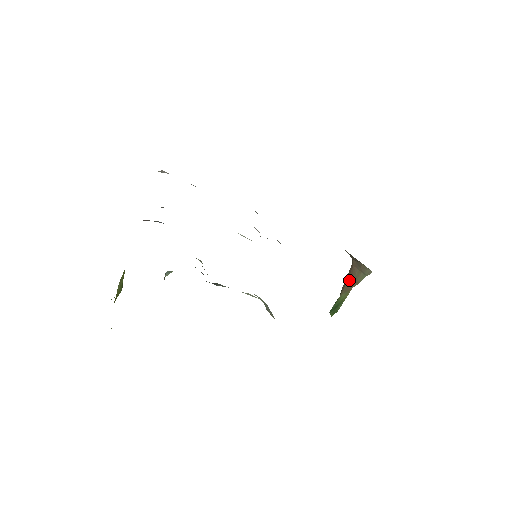
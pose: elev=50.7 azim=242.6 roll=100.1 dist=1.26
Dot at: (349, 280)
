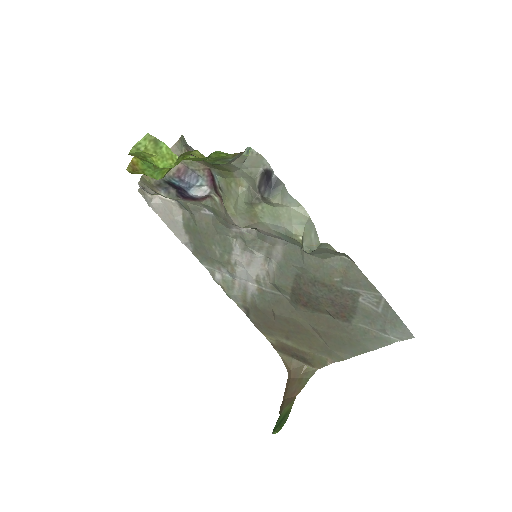
Dot at: (289, 393)
